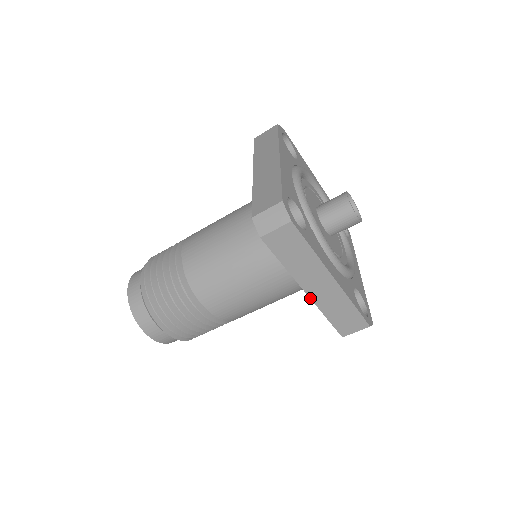
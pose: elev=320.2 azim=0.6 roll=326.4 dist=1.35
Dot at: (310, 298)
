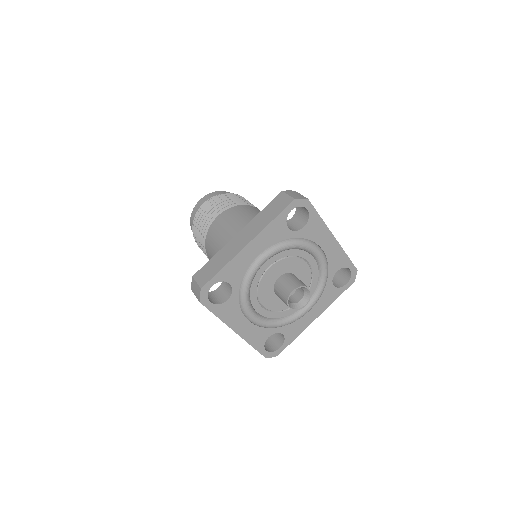
Dot at: occluded
